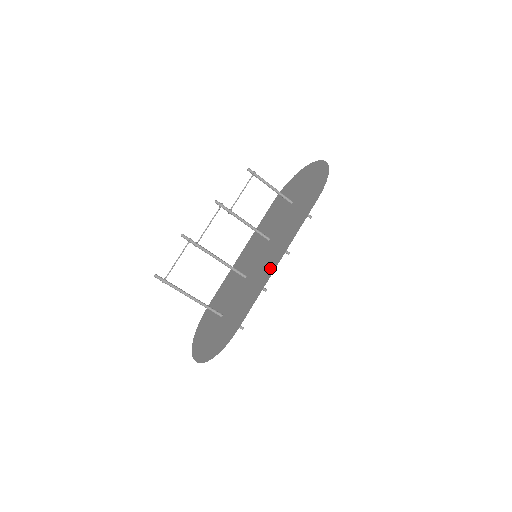
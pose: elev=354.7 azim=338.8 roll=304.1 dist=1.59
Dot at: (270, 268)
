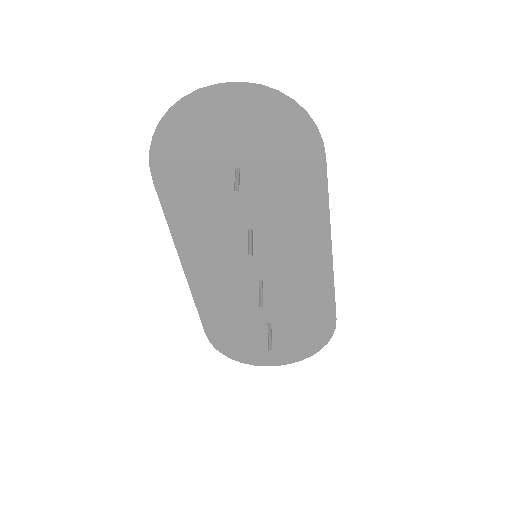
Dot at: (317, 241)
